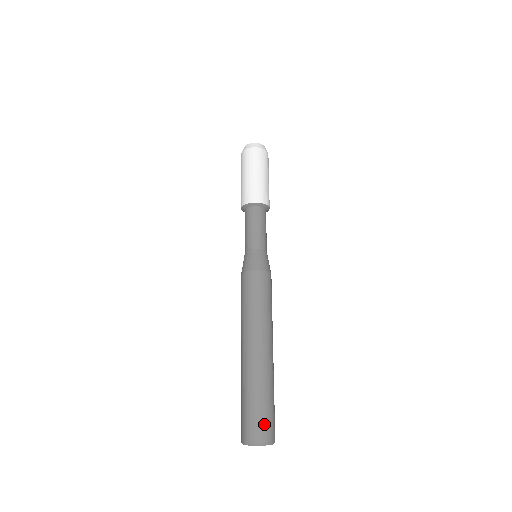
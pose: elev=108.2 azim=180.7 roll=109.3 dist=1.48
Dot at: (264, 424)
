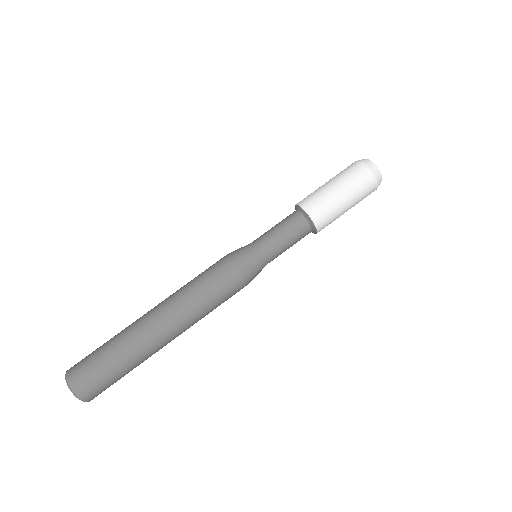
Dot at: (98, 387)
